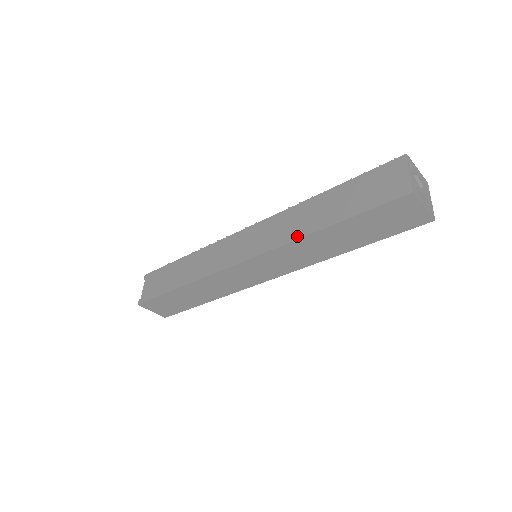
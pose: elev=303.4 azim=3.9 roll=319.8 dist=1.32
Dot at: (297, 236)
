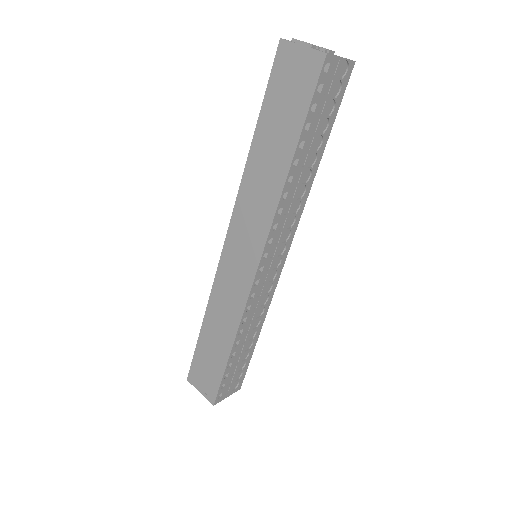
Dot at: (245, 176)
